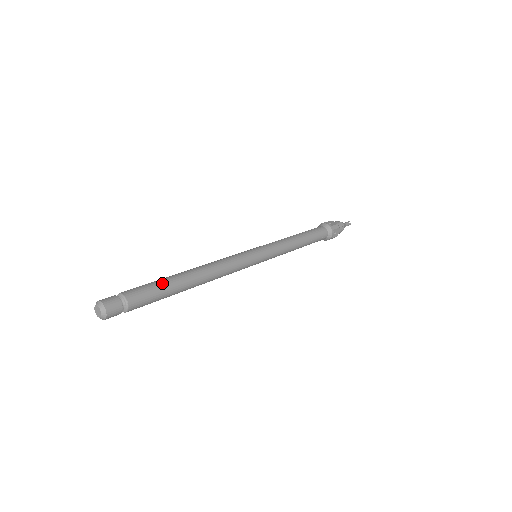
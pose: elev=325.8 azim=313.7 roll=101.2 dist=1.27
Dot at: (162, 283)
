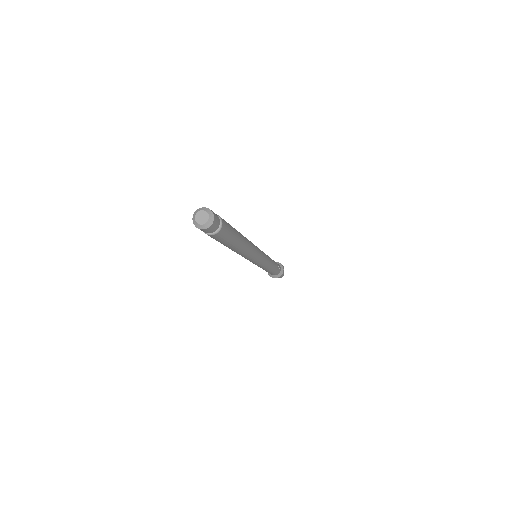
Dot at: occluded
